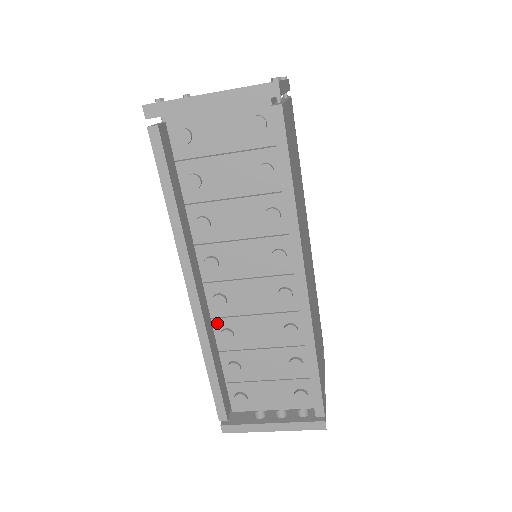
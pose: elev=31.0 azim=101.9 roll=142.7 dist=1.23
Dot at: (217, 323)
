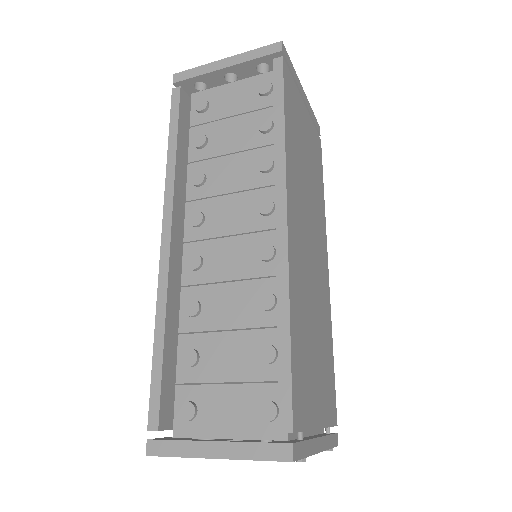
Dot at: (186, 293)
